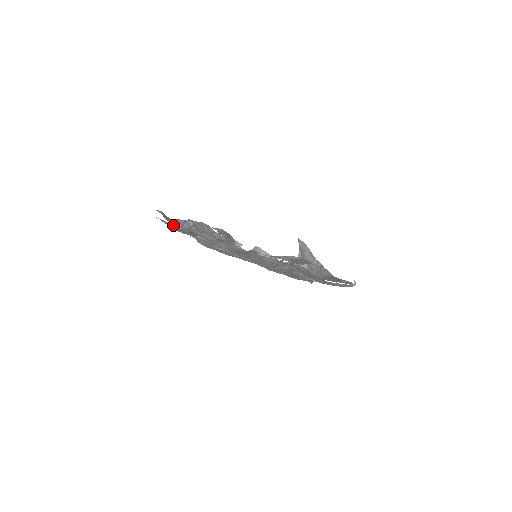
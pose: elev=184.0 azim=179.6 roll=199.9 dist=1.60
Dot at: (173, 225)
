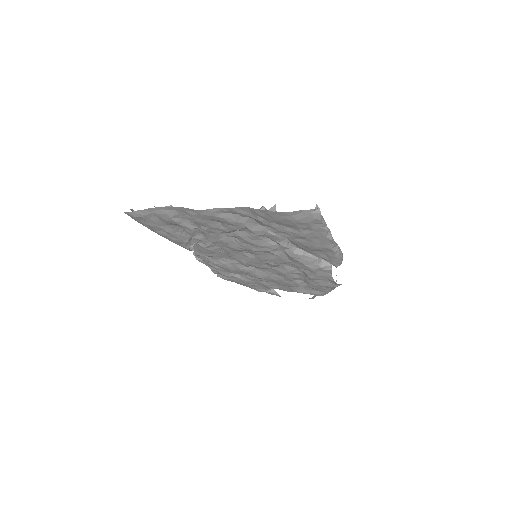
Dot at: (138, 214)
